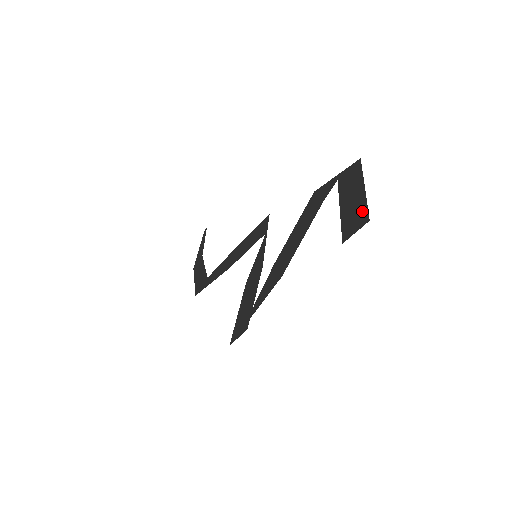
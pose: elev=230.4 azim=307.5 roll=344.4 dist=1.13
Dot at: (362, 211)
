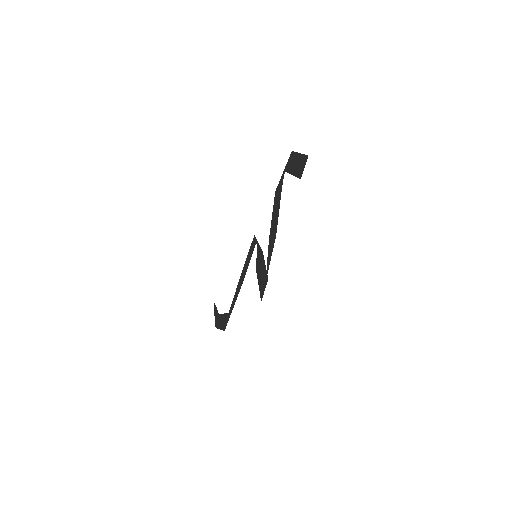
Dot at: (303, 159)
